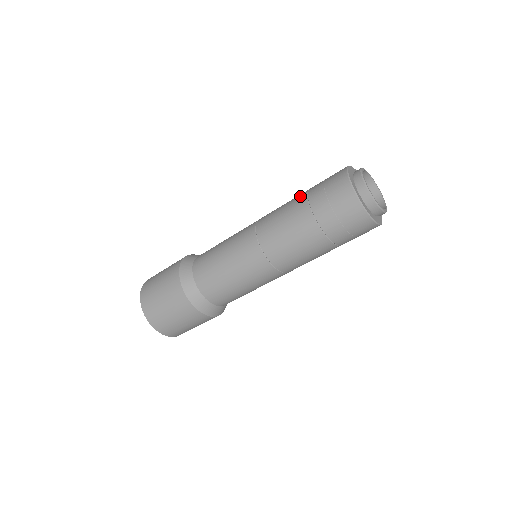
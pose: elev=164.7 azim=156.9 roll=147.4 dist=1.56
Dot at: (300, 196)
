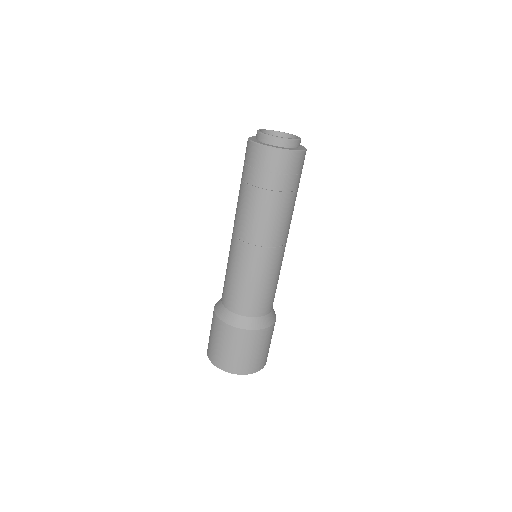
Dot at: (240, 188)
